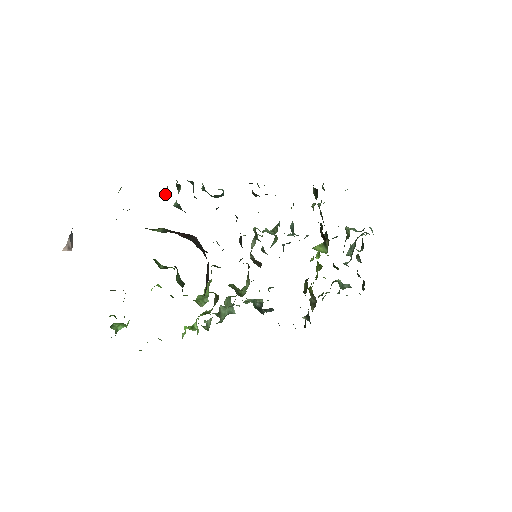
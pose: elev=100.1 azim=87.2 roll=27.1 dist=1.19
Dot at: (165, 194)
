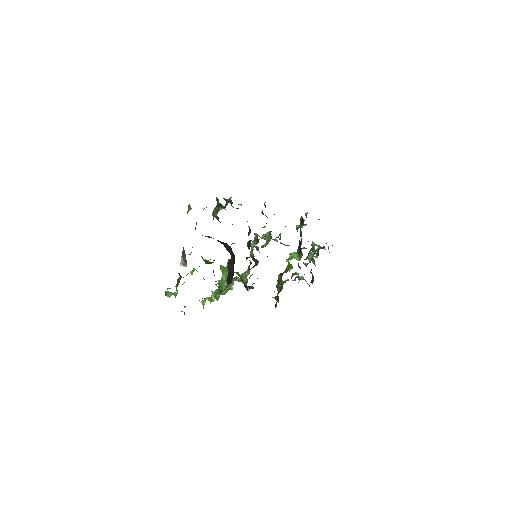
Dot at: (214, 212)
